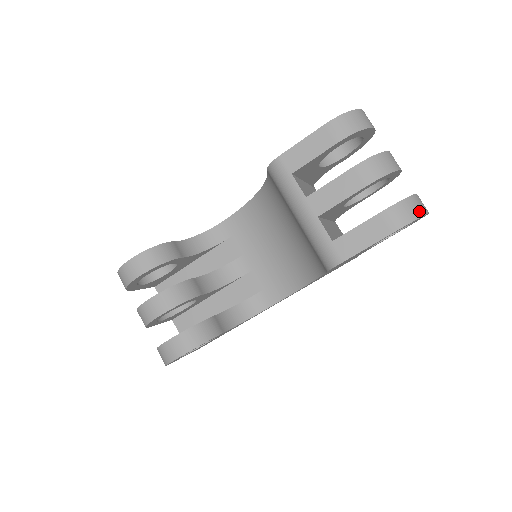
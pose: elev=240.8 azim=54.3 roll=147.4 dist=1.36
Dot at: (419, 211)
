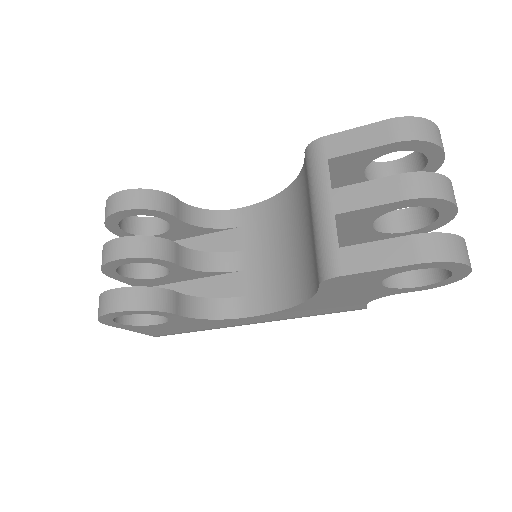
Dot at: (459, 255)
